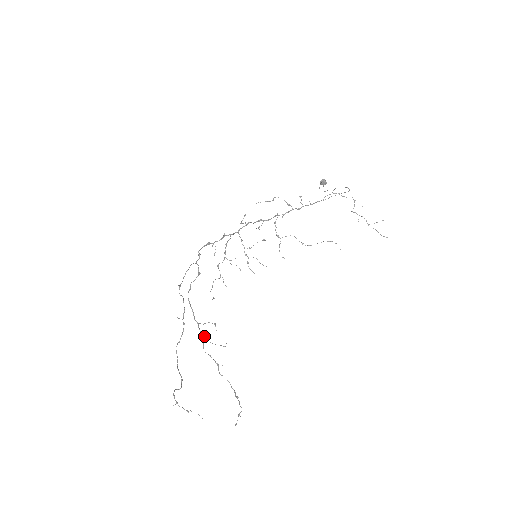
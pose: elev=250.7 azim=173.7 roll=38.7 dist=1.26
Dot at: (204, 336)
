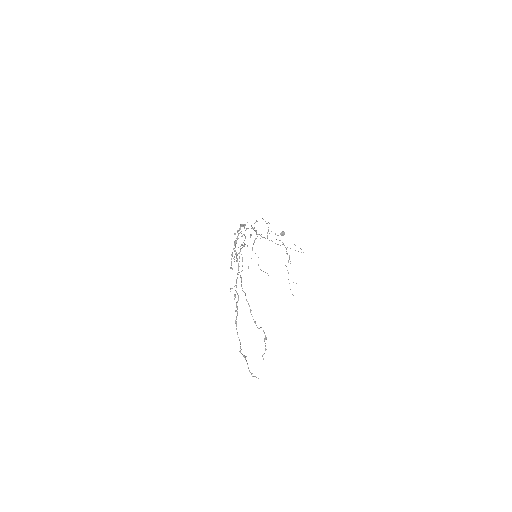
Dot at: occluded
